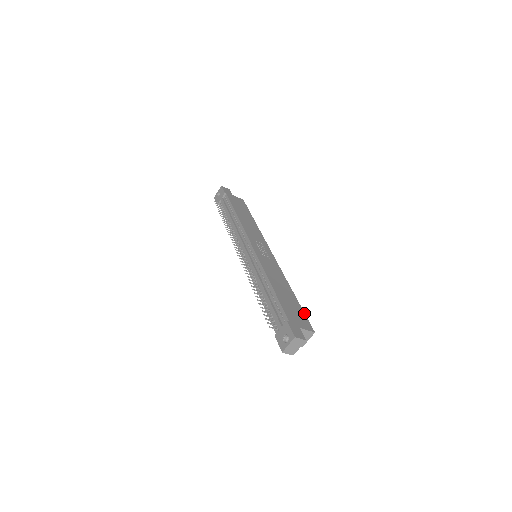
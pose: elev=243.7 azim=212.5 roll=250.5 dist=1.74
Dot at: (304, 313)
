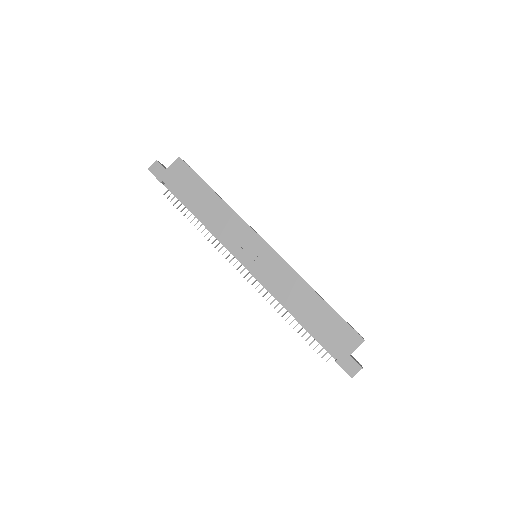
Dot at: (343, 320)
